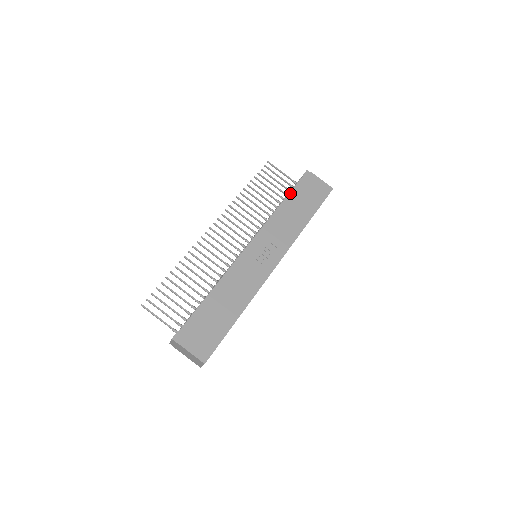
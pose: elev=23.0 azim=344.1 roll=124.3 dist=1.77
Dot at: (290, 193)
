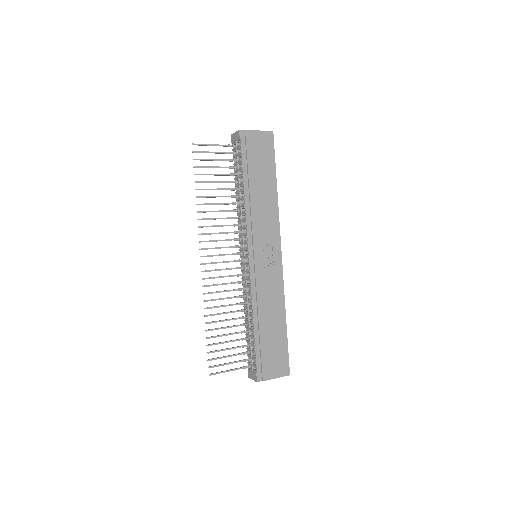
Dot at: (243, 172)
